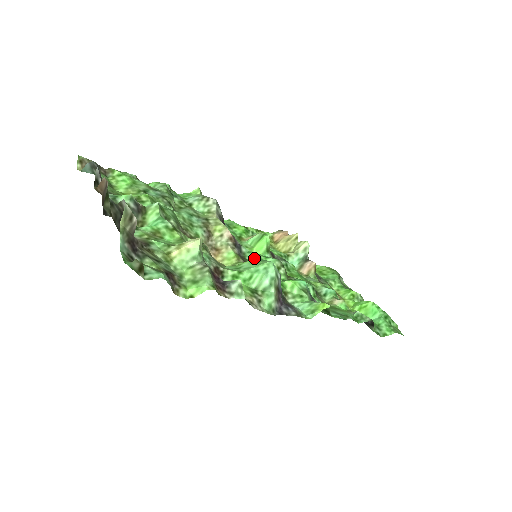
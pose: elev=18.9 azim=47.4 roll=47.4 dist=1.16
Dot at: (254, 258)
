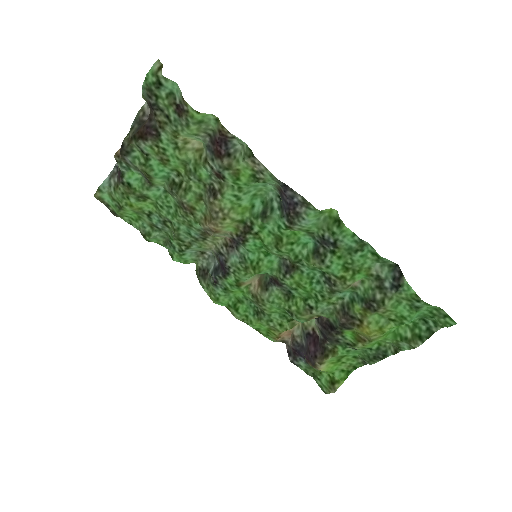
Dot at: (254, 246)
